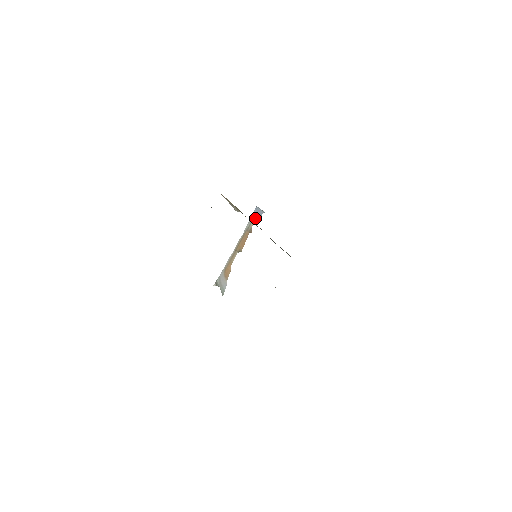
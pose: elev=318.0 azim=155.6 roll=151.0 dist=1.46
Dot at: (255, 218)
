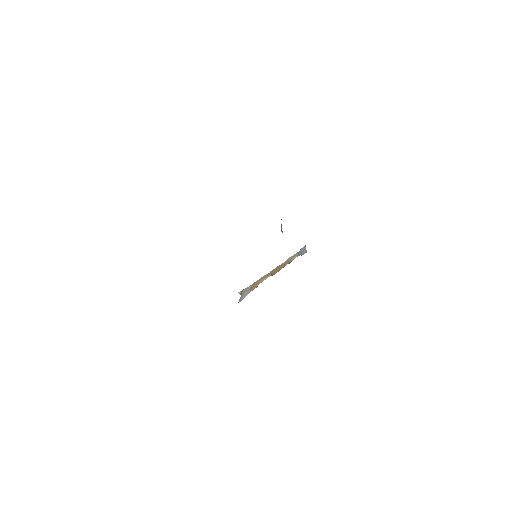
Dot at: (299, 254)
